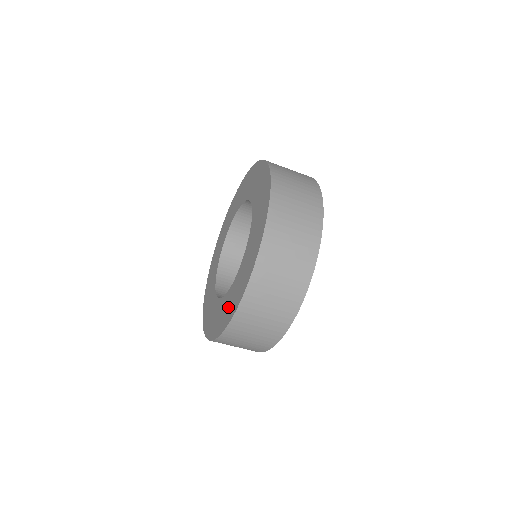
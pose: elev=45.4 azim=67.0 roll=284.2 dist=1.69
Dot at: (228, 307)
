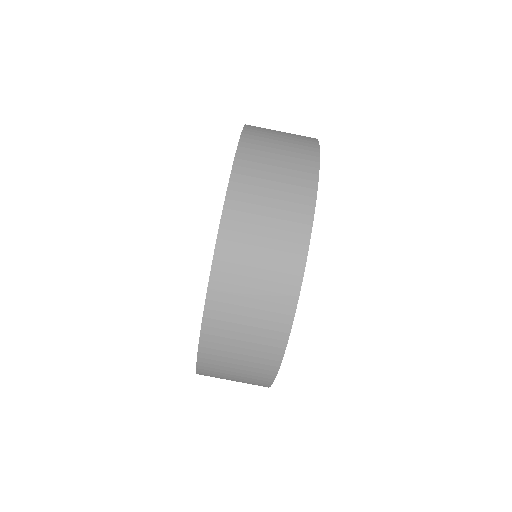
Dot at: occluded
